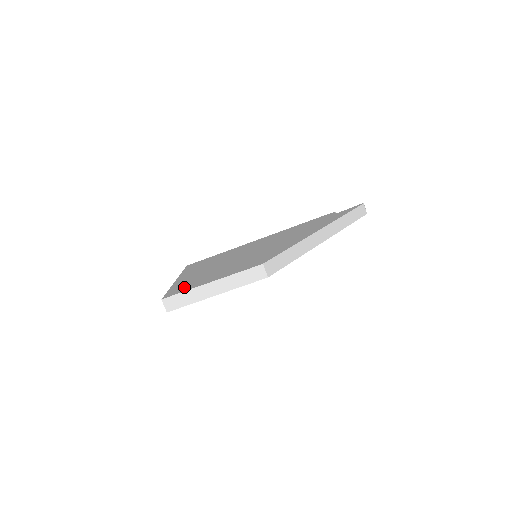
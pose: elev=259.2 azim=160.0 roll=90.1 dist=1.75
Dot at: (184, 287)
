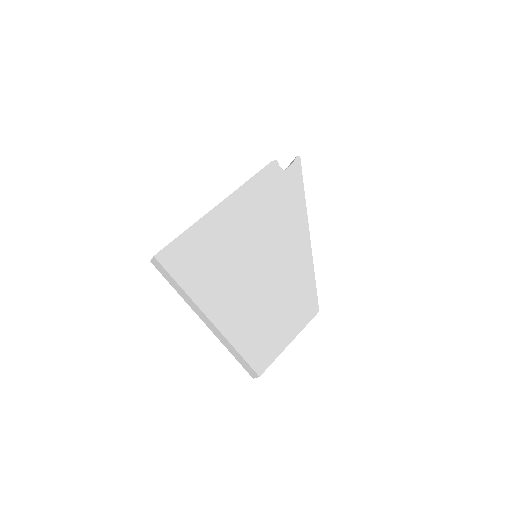
Dot at: (261, 349)
